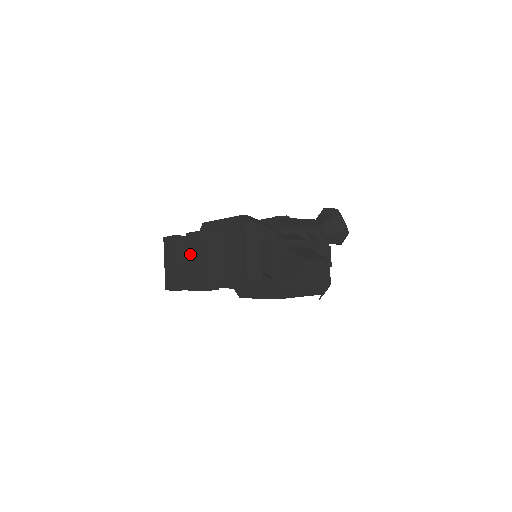
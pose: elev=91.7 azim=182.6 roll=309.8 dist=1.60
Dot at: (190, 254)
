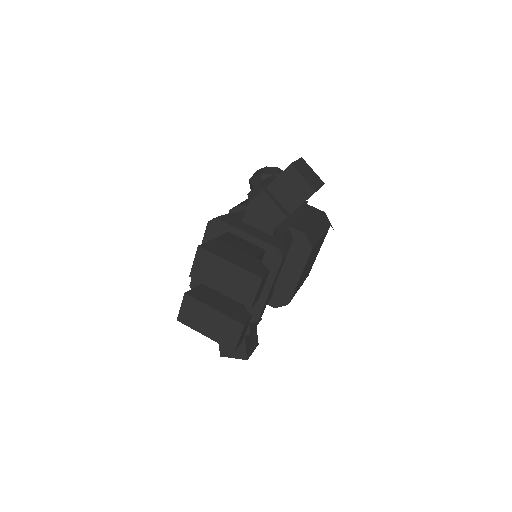
Dot at: (213, 281)
